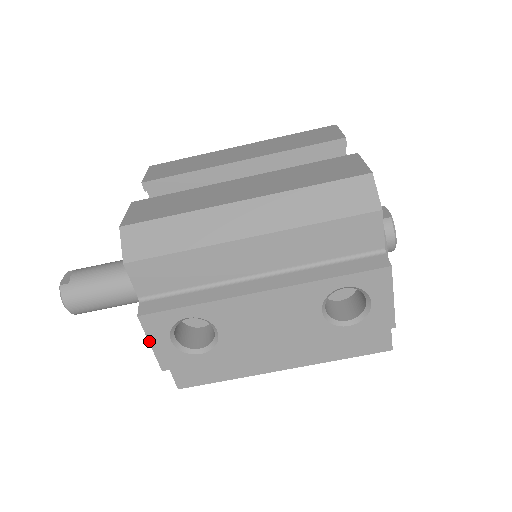
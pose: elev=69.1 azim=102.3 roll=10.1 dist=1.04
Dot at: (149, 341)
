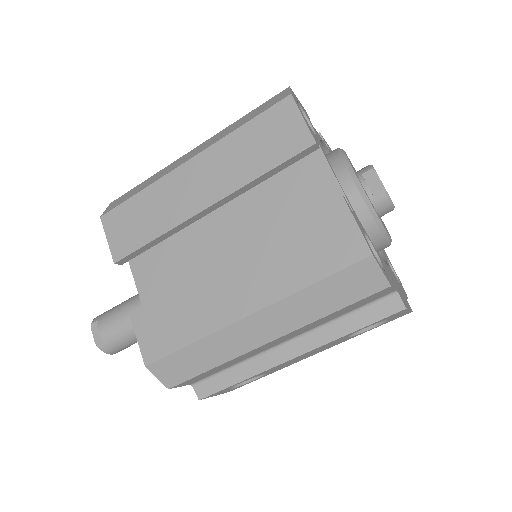
Dot at: occluded
